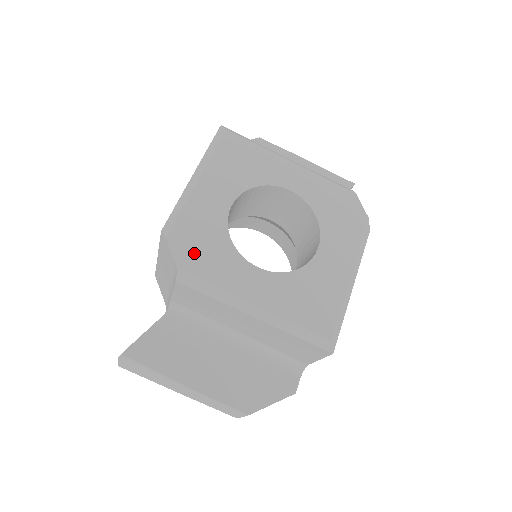
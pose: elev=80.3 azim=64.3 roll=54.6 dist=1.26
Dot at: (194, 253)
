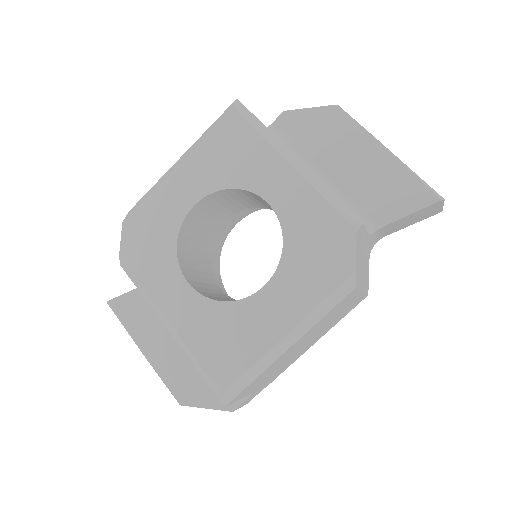
Dot at: (138, 245)
